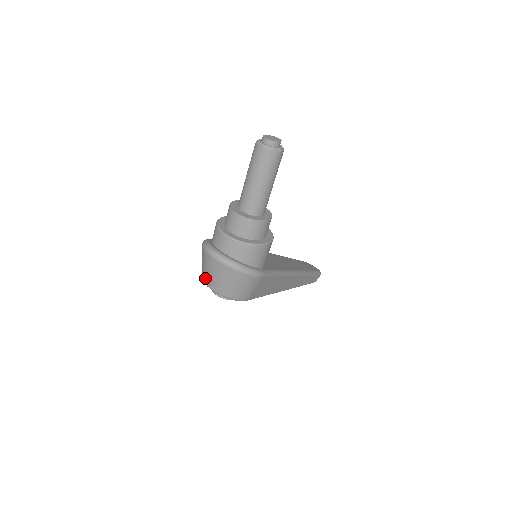
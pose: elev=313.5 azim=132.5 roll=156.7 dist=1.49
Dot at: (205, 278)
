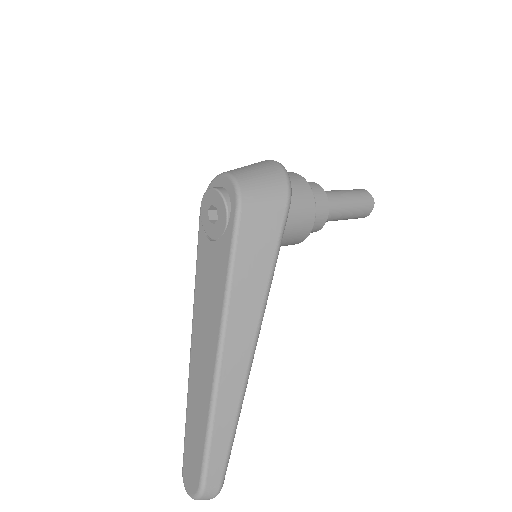
Dot at: occluded
